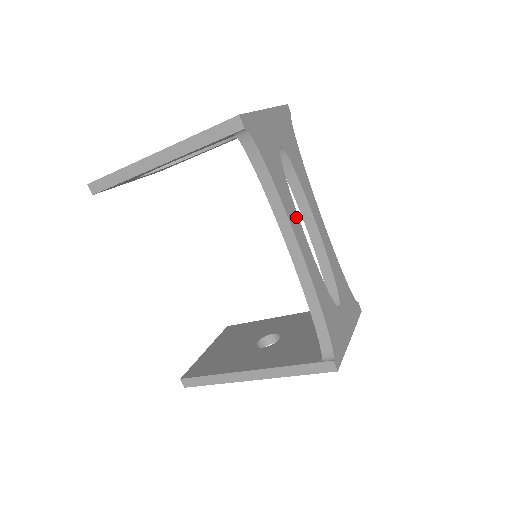
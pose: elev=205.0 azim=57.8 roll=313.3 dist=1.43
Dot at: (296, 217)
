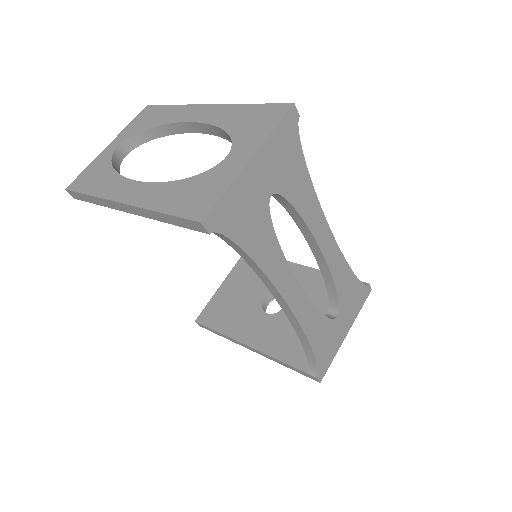
Dot at: (286, 271)
